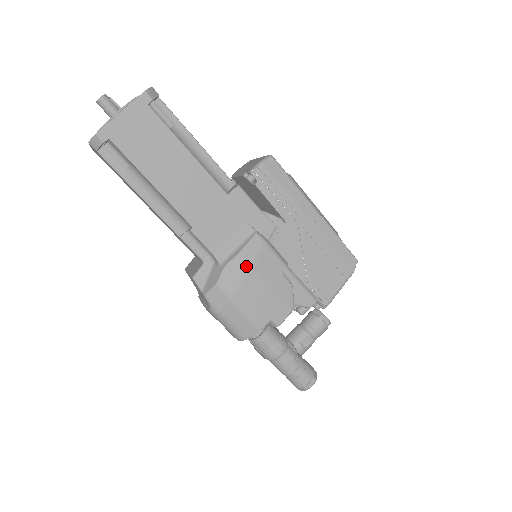
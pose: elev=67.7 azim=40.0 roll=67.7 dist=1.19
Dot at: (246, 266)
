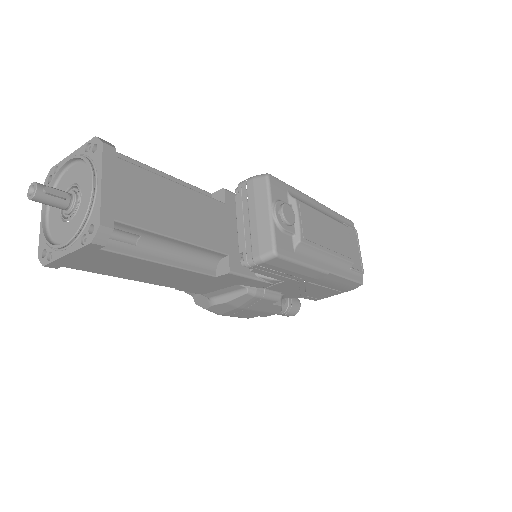
Dot at: (234, 307)
